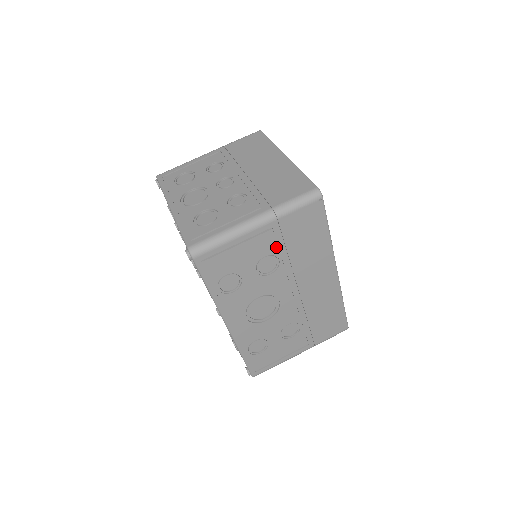
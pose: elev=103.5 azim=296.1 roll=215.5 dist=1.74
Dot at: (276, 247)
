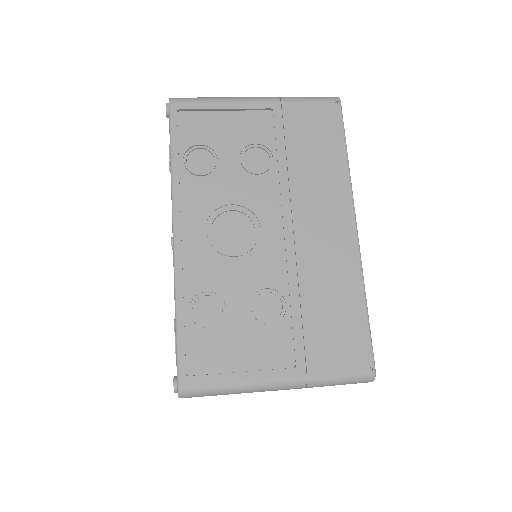
Dot at: (273, 138)
